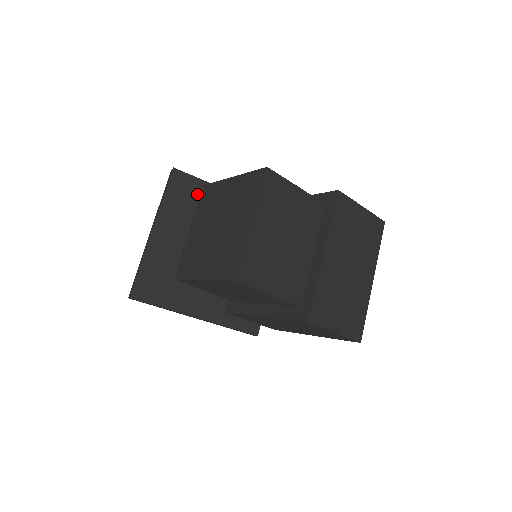
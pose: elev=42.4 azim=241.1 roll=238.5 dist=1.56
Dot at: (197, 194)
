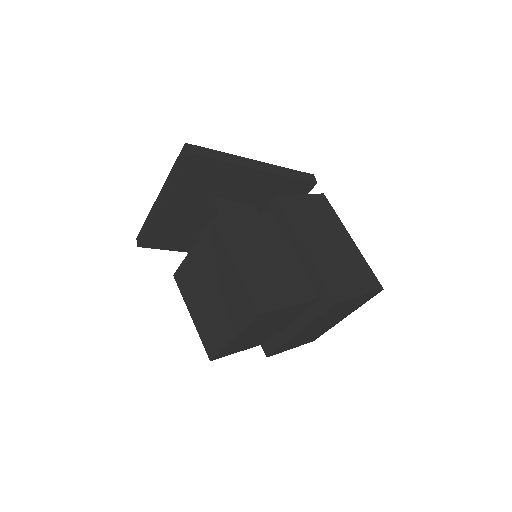
Dot at: (213, 174)
